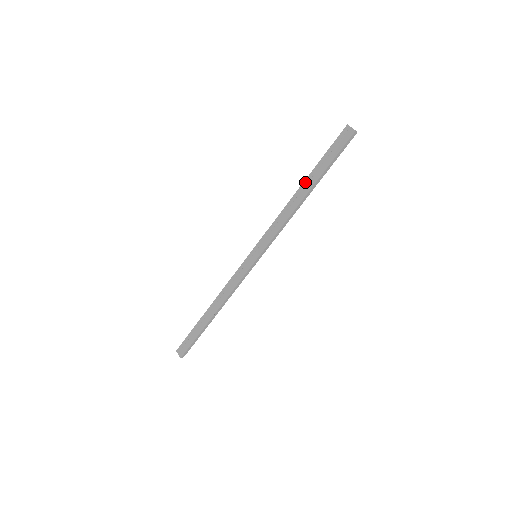
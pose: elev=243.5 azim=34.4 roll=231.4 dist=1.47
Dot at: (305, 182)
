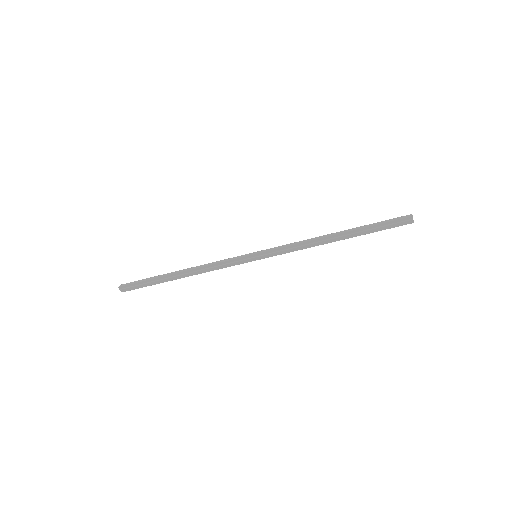
Dot at: (344, 233)
